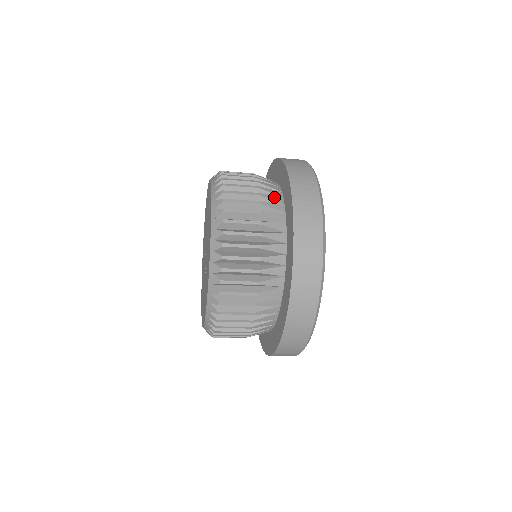
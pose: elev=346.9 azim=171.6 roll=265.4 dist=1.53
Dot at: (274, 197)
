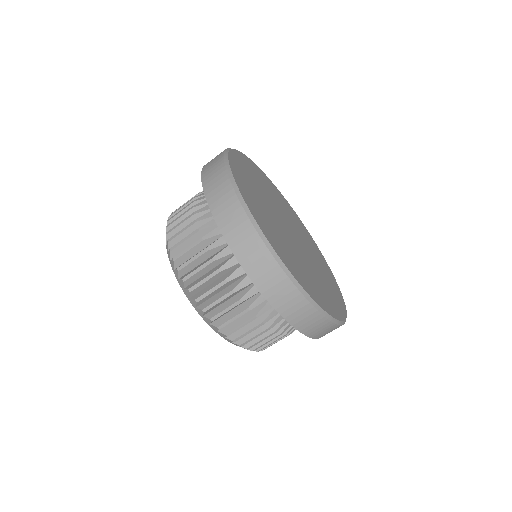
Dot at: occluded
